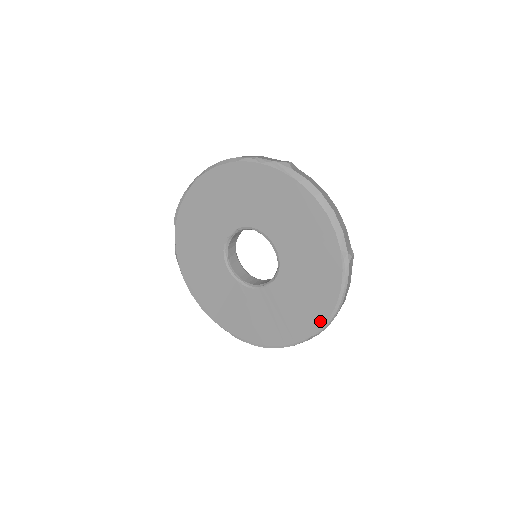
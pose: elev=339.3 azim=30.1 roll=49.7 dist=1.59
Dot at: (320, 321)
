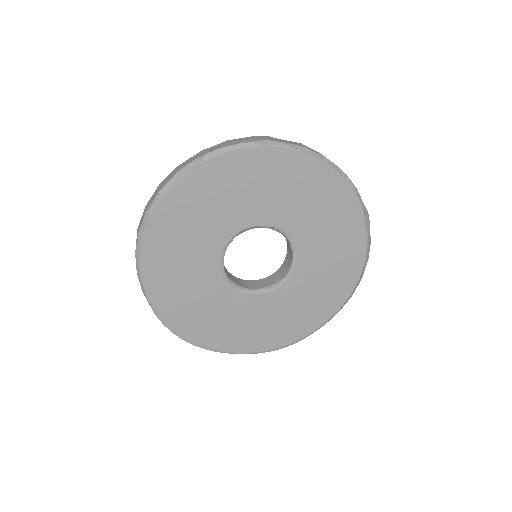
Dot at: (267, 347)
